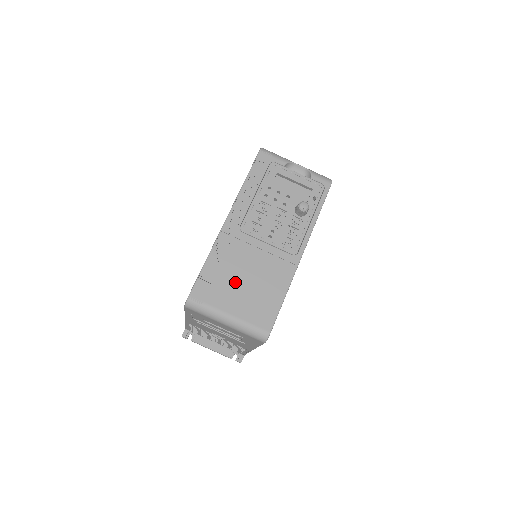
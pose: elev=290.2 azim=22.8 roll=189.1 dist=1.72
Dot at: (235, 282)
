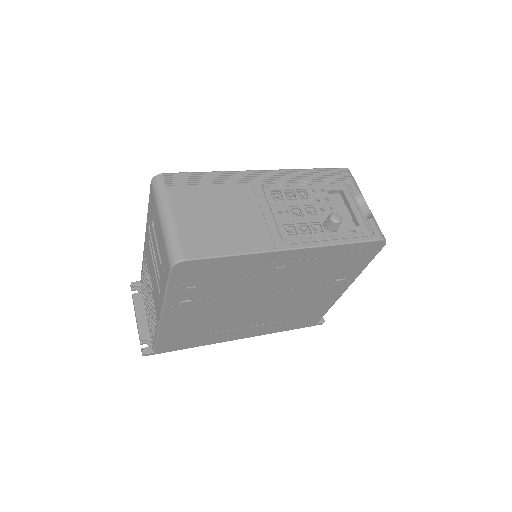
Dot at: (210, 203)
